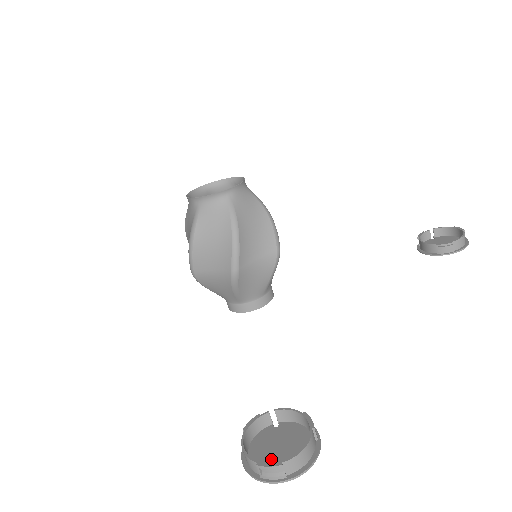
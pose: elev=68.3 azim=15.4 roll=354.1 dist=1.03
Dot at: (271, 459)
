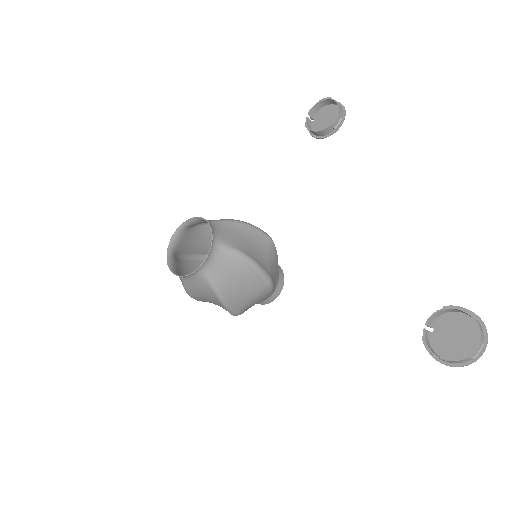
Dot at: (461, 347)
